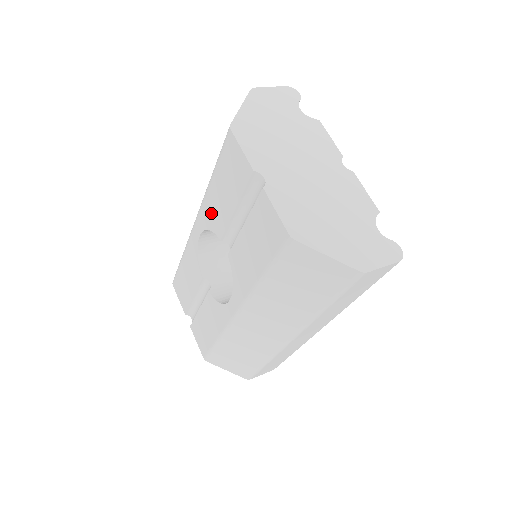
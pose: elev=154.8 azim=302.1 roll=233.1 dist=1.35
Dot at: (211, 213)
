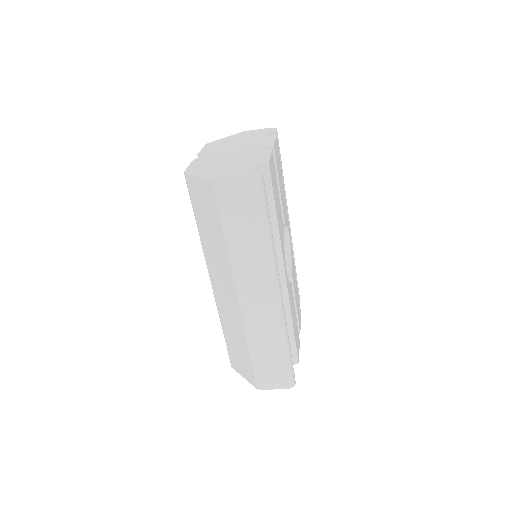
Dot at: occluded
